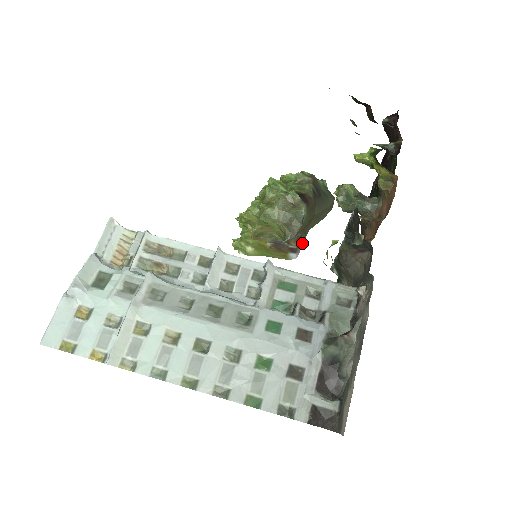
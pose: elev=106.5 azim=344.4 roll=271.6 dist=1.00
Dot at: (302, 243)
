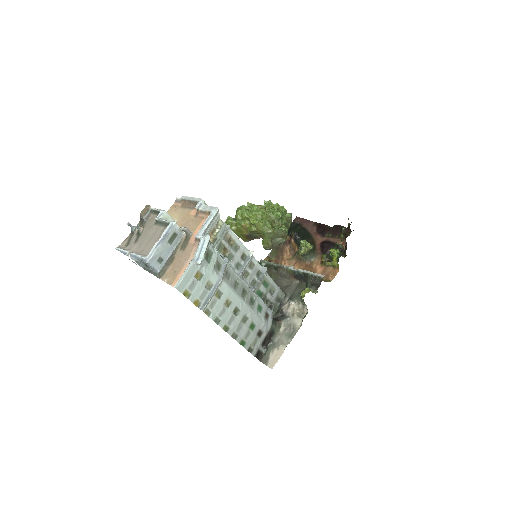
Dot at: occluded
